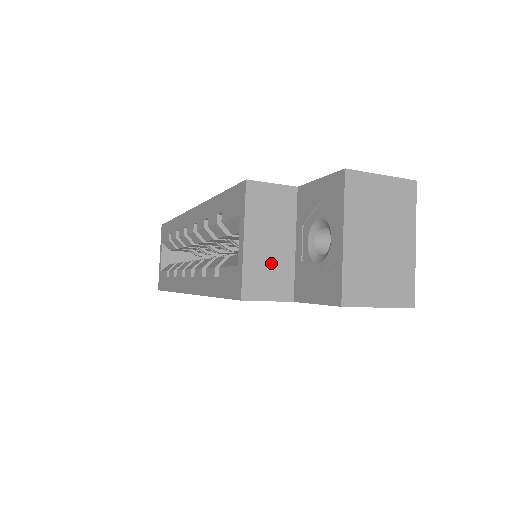
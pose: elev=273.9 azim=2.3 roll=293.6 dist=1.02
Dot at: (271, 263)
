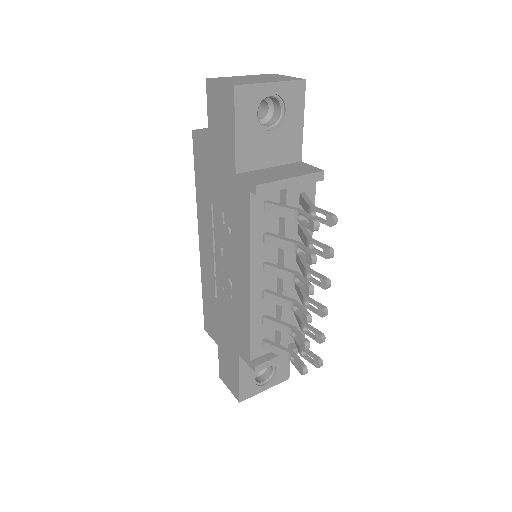
Dot at: occluded
